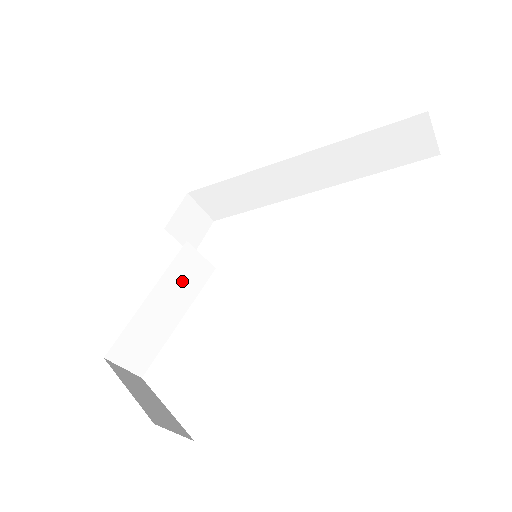
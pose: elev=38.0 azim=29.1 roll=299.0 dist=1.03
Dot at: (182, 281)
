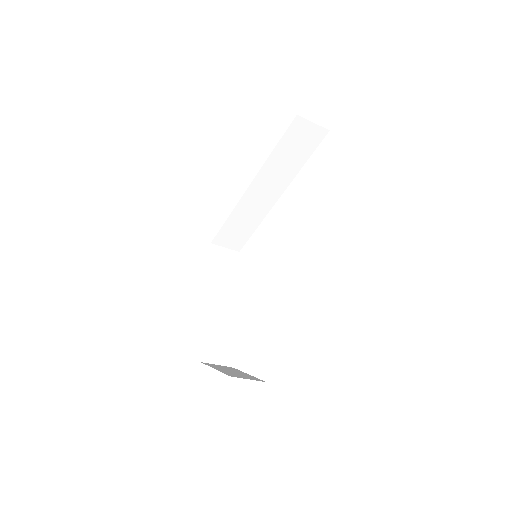
Dot at: (228, 296)
